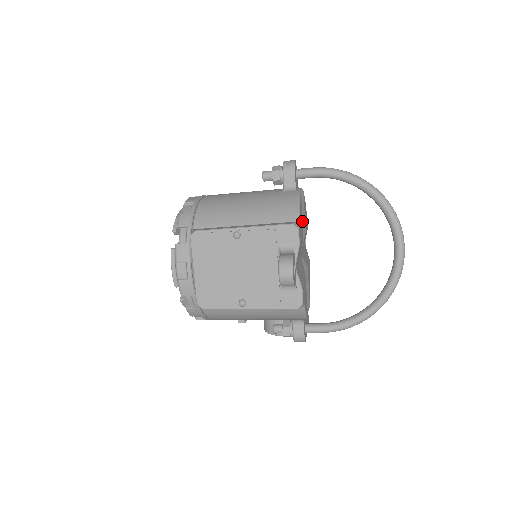
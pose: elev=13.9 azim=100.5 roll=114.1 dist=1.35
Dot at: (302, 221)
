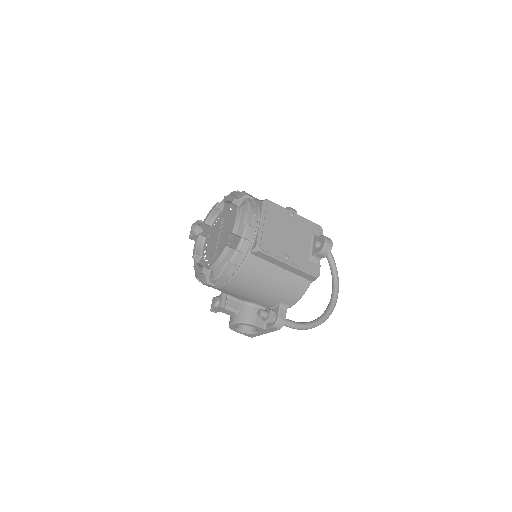
Dot at: occluded
